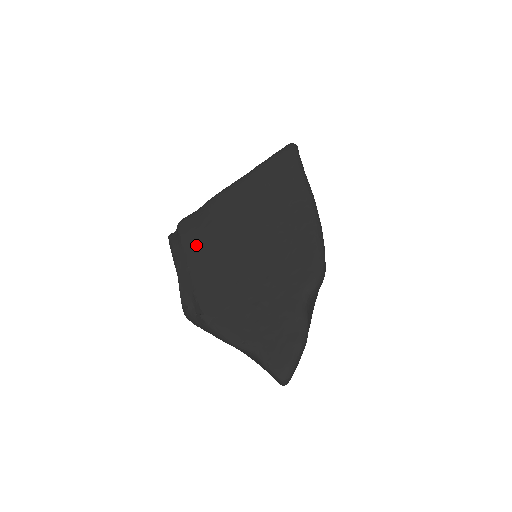
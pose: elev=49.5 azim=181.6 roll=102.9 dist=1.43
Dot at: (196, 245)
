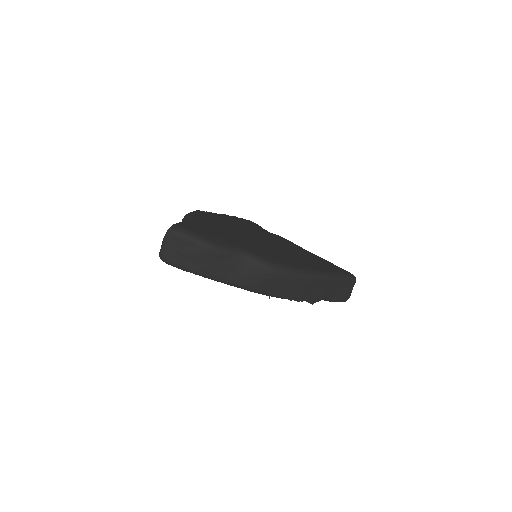
Dot at: (245, 222)
